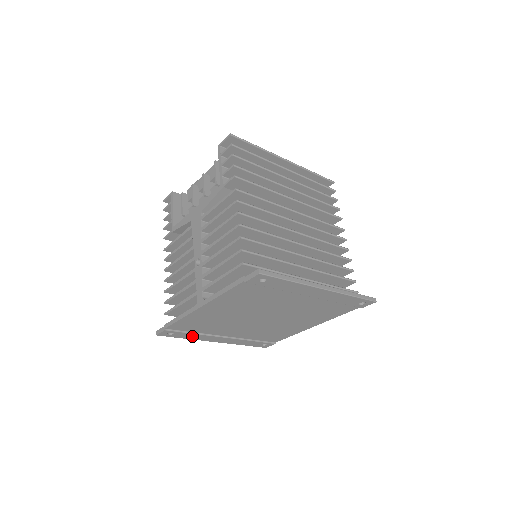
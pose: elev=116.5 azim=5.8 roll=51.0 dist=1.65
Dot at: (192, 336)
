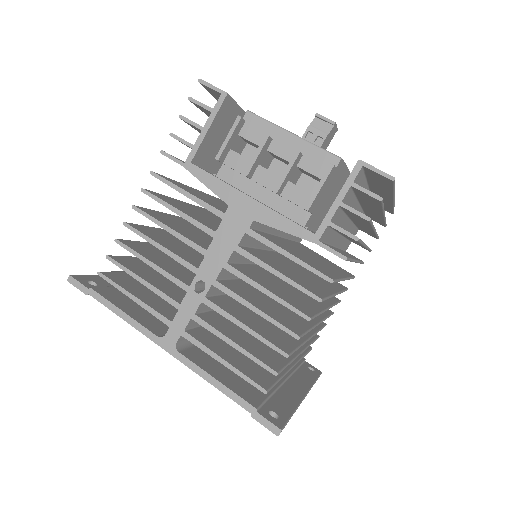
Dot at: occluded
